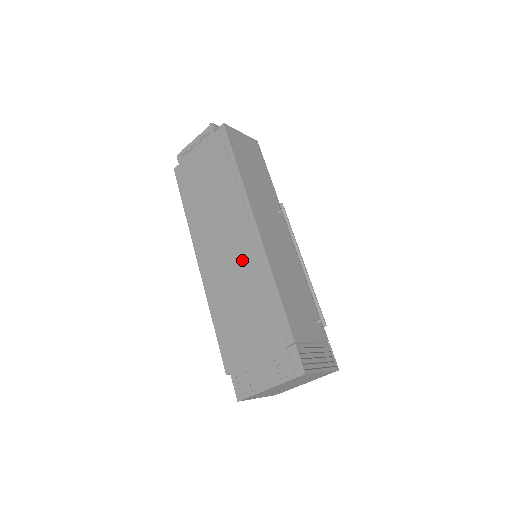
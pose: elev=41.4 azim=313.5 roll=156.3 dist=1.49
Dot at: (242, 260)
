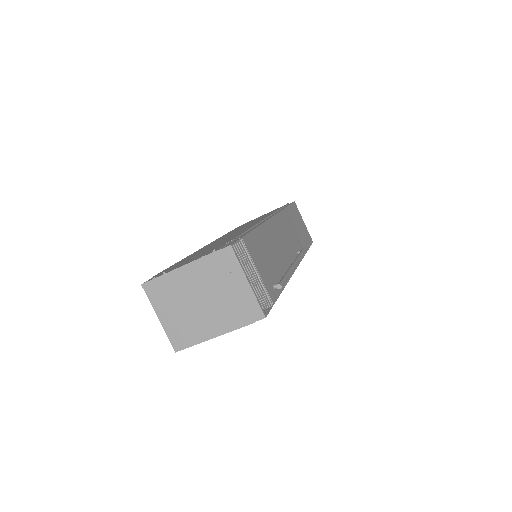
Dot at: occluded
